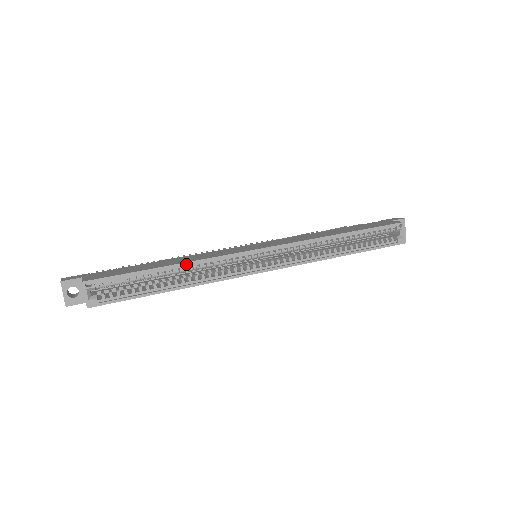
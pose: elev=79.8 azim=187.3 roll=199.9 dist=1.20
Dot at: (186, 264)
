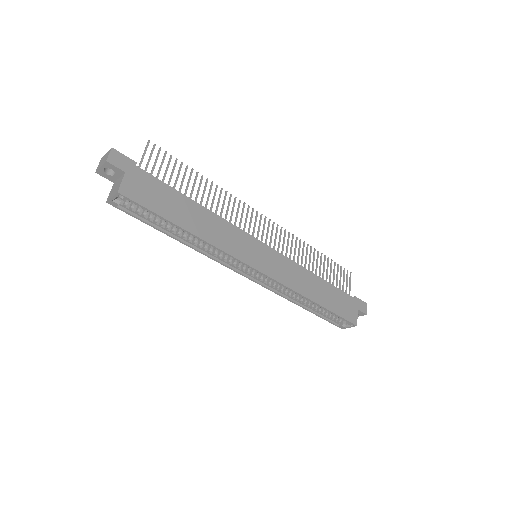
Dot at: (201, 240)
